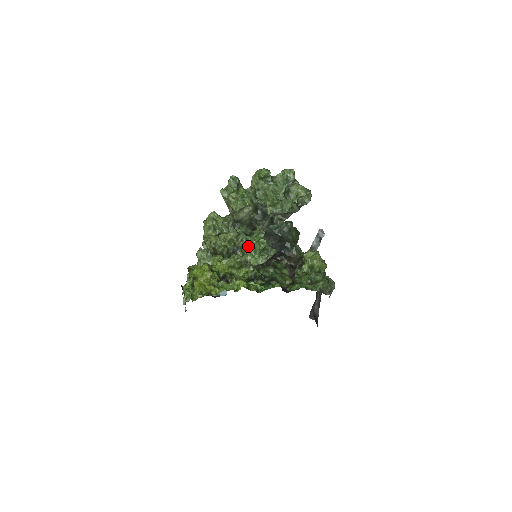
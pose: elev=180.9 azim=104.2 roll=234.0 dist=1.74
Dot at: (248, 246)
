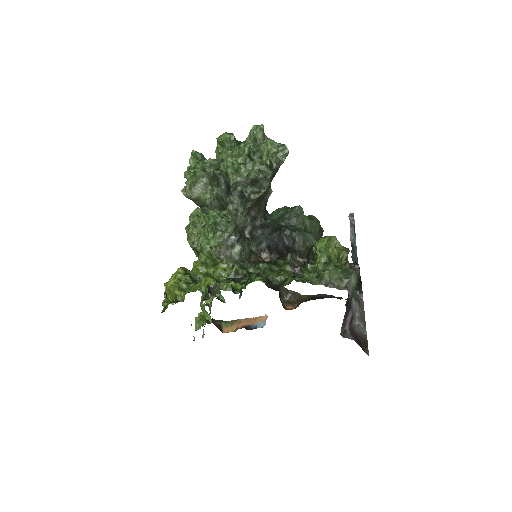
Dot at: occluded
